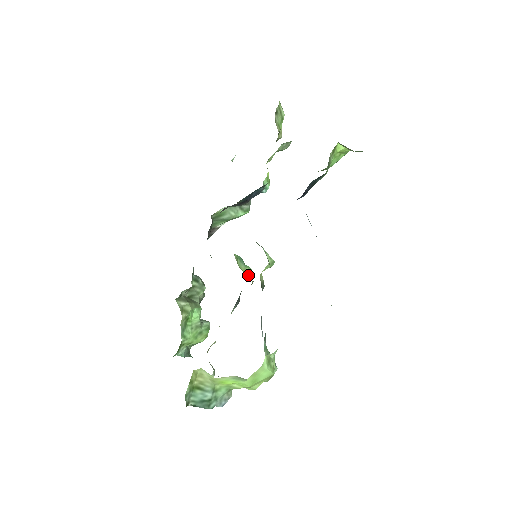
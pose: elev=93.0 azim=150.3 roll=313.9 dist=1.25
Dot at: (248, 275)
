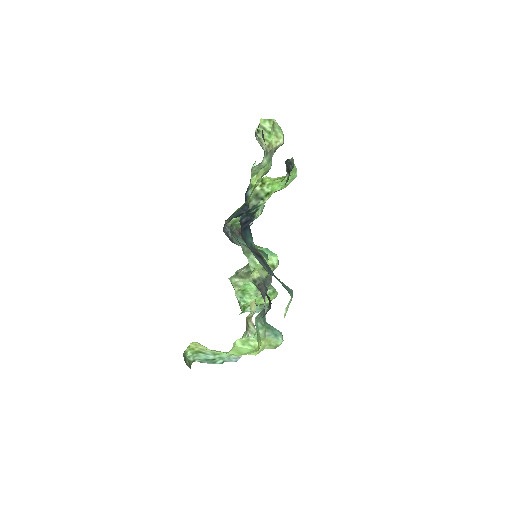
Dot at: (272, 263)
